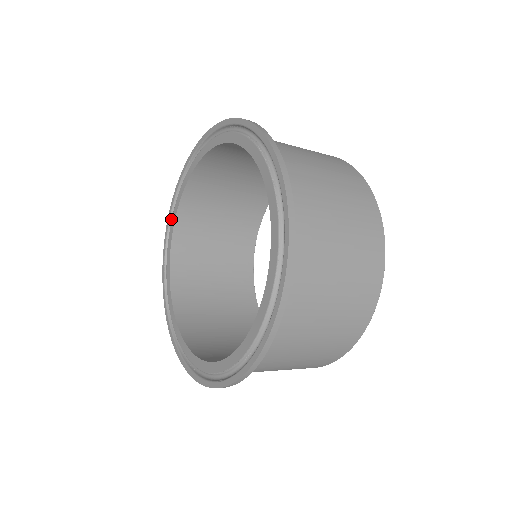
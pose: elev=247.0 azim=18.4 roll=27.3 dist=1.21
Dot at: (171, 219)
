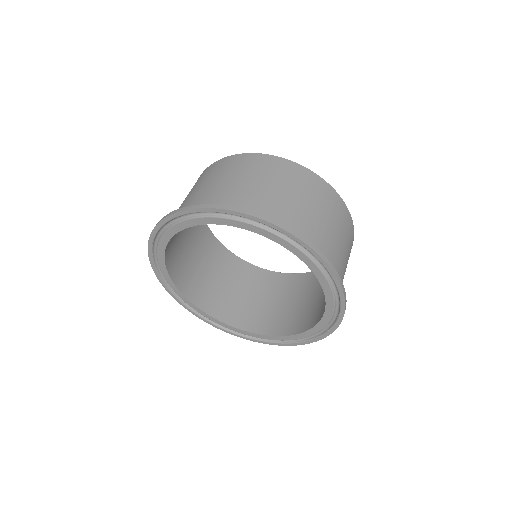
Dot at: (174, 293)
